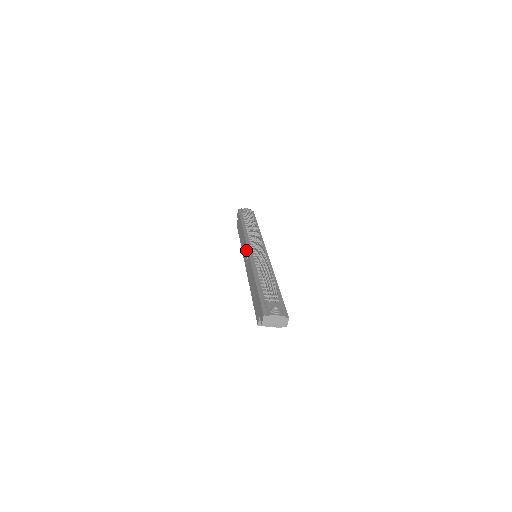
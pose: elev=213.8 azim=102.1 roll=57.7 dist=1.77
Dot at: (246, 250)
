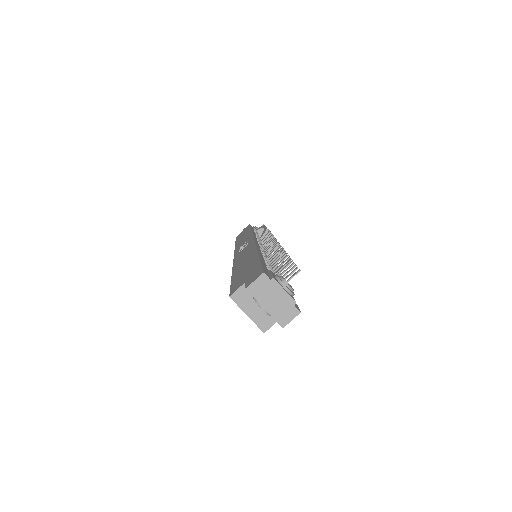
Dot at: (249, 240)
